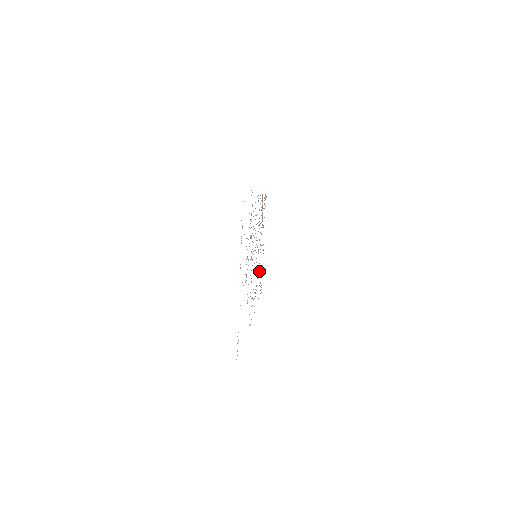
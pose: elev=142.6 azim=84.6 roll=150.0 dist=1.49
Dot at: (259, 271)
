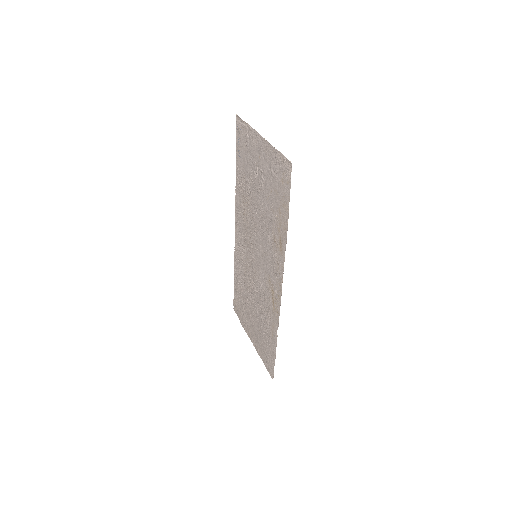
Dot at: (262, 313)
